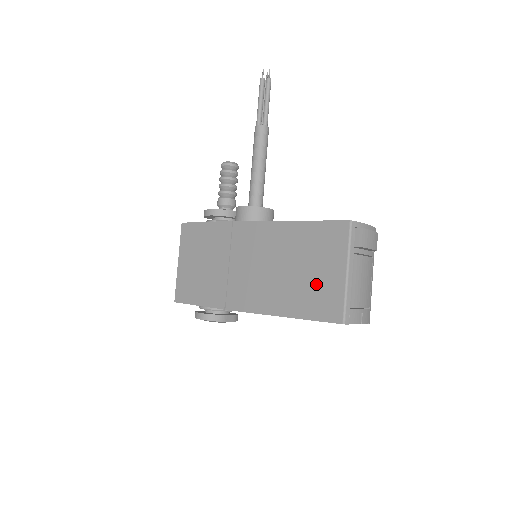
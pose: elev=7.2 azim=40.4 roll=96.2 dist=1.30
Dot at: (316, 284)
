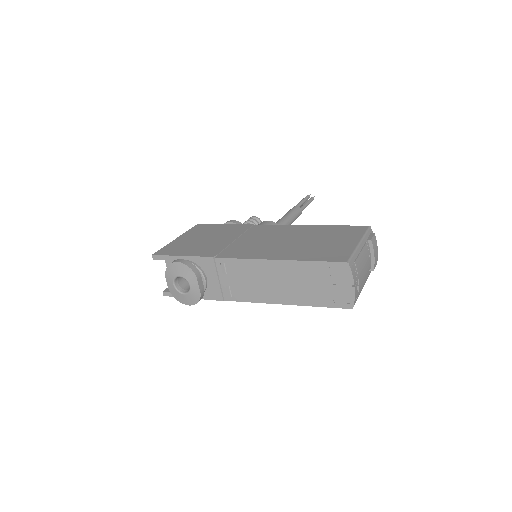
Dot at: (326, 246)
